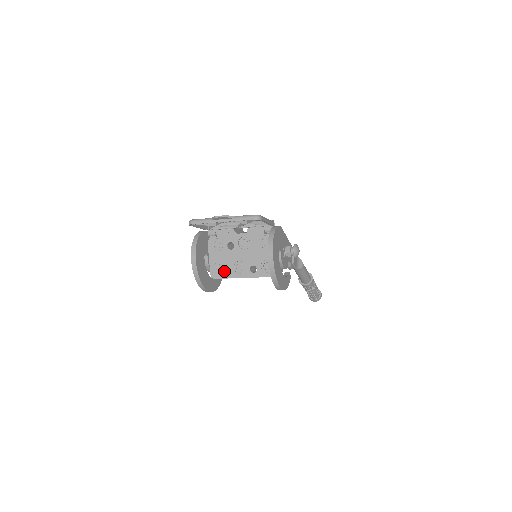
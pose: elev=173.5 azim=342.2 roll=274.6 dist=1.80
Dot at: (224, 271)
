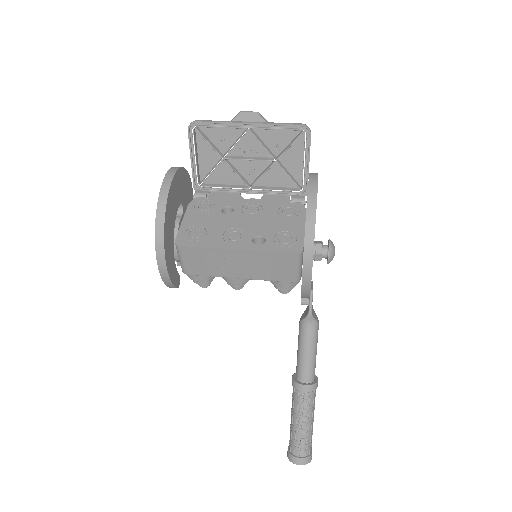
Dot at: (203, 237)
